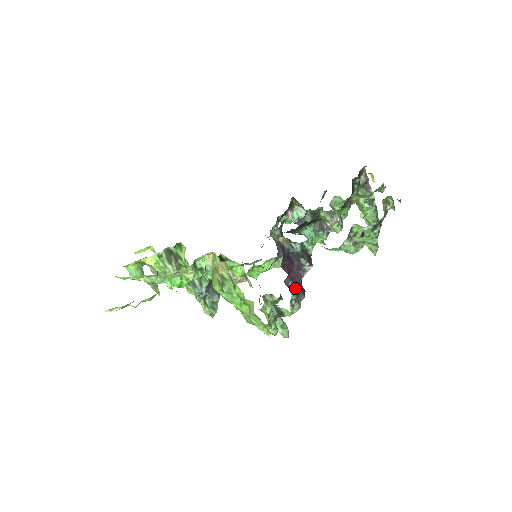
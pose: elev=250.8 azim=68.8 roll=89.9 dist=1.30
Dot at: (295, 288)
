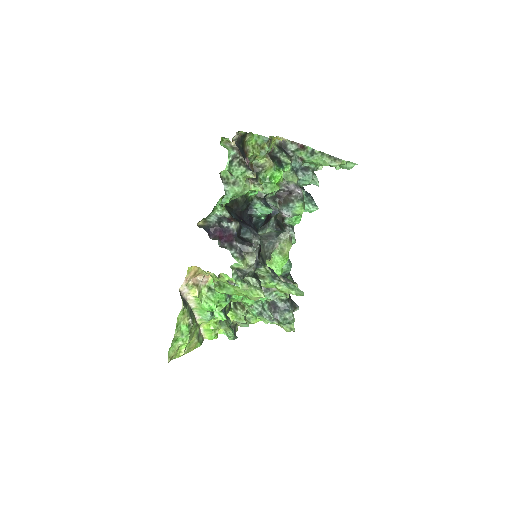
Dot at: (231, 245)
